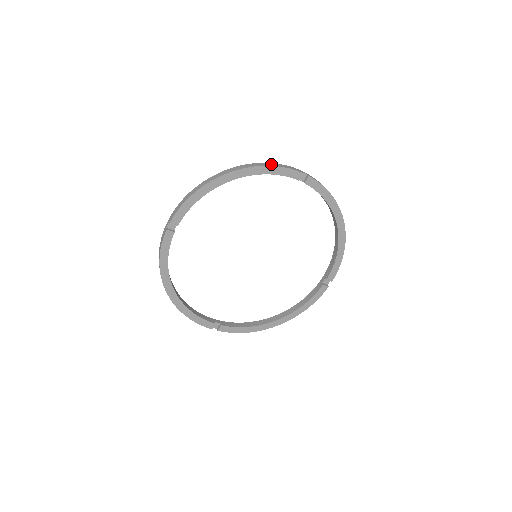
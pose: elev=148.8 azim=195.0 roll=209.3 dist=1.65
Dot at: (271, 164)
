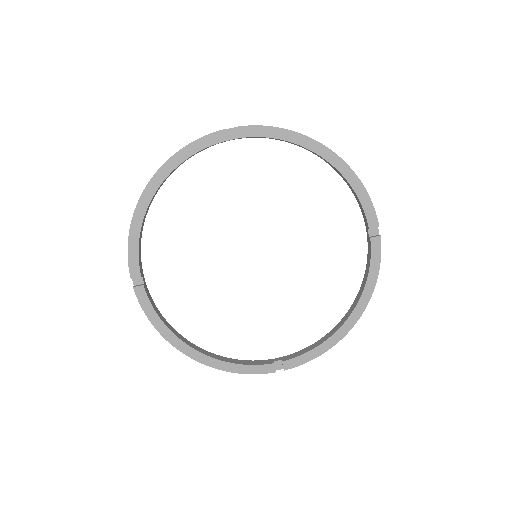
Dot at: (364, 188)
